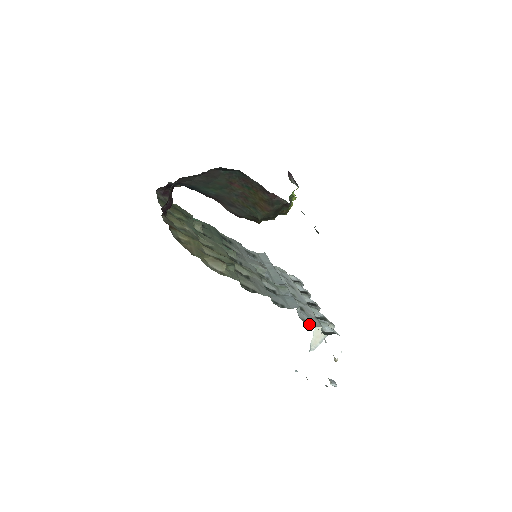
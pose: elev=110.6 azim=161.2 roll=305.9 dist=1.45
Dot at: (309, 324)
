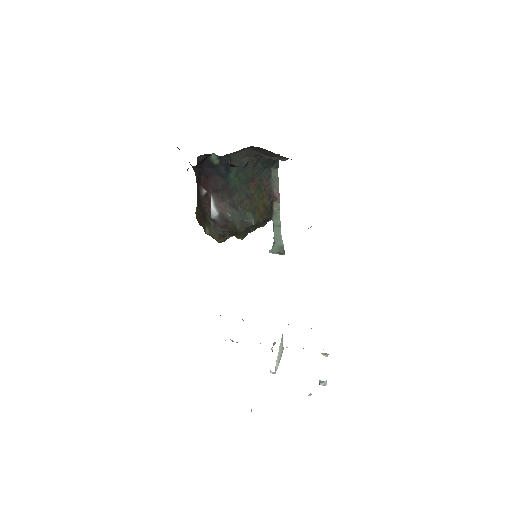
Dot at: occluded
